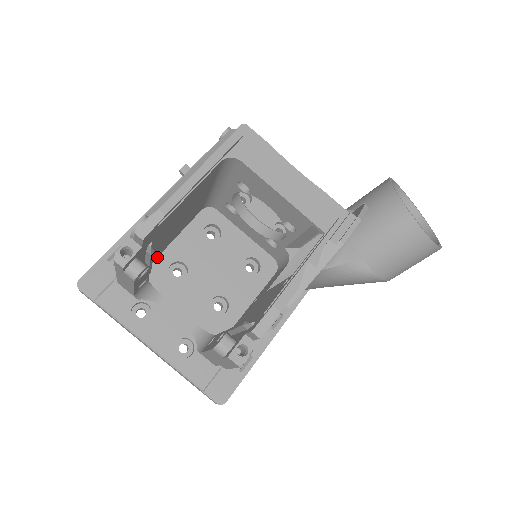
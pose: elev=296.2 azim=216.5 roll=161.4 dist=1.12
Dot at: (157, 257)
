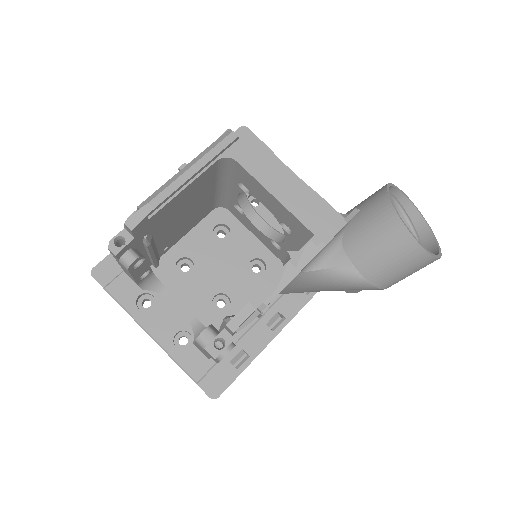
Dot at: (166, 252)
